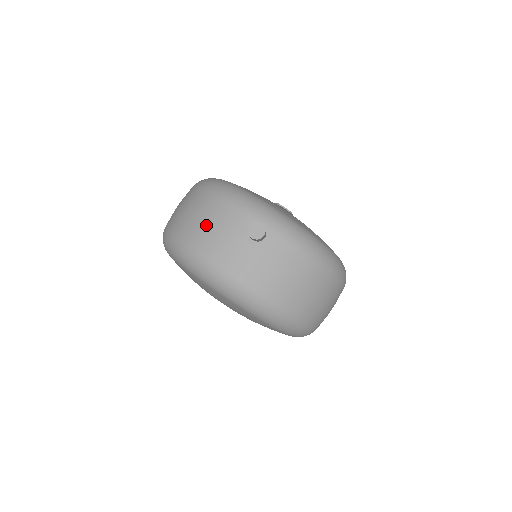
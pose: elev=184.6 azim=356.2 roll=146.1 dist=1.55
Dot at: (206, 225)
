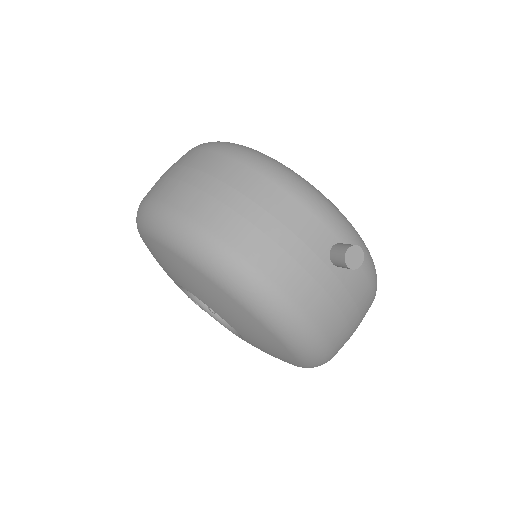
Dot at: (271, 229)
